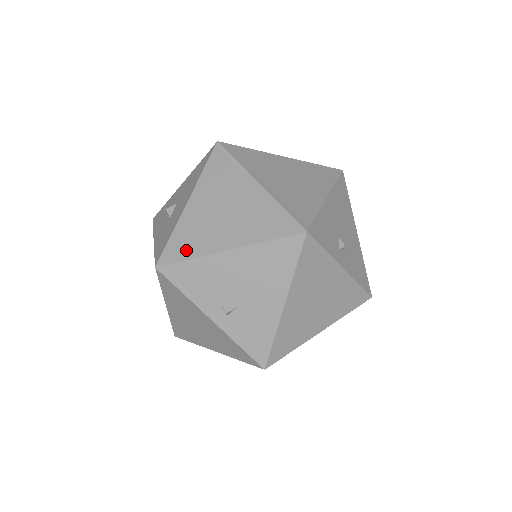
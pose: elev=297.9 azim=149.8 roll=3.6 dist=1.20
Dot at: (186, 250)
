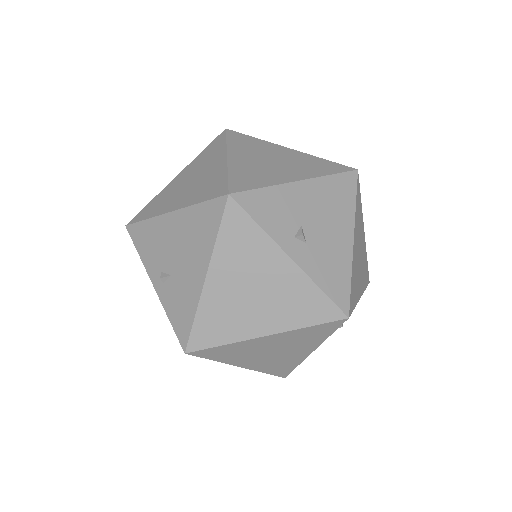
Dot at: (149, 212)
